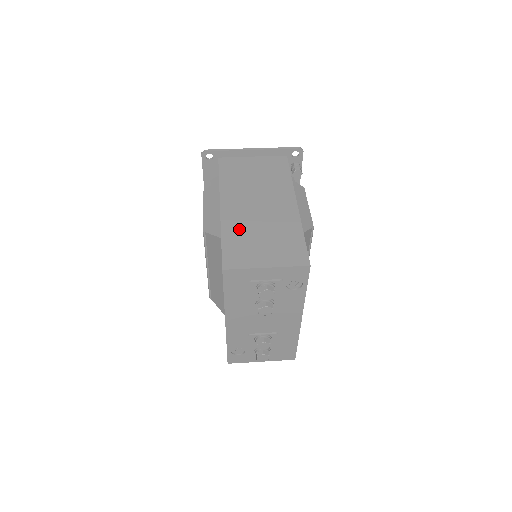
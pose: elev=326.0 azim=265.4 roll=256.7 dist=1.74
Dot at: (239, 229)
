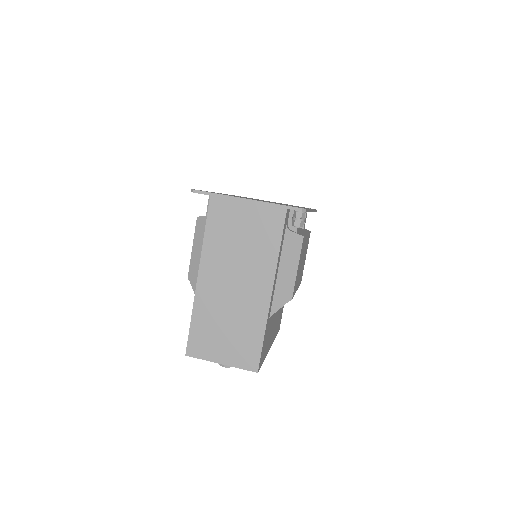
Dot at: (208, 313)
